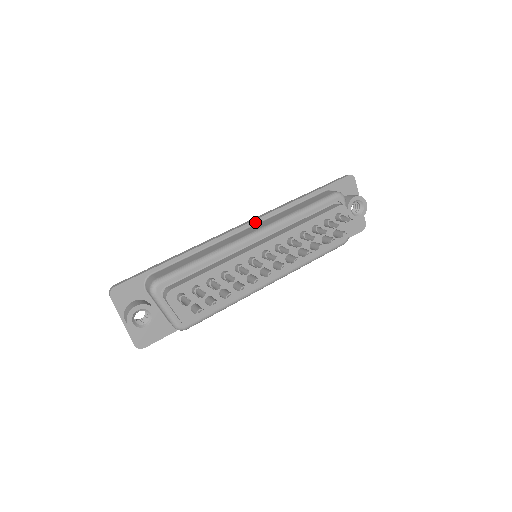
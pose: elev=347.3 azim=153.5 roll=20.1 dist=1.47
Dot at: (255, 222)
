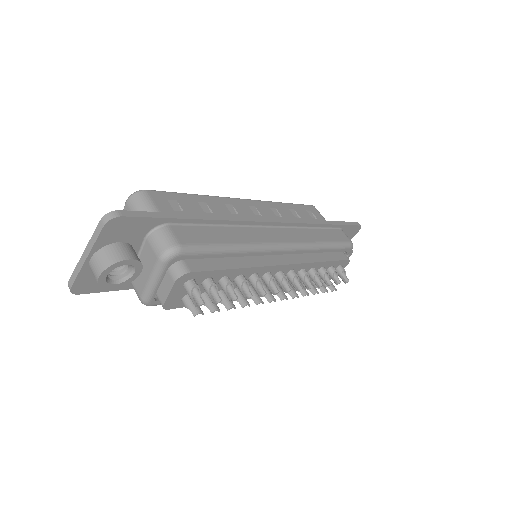
Dot at: (285, 224)
